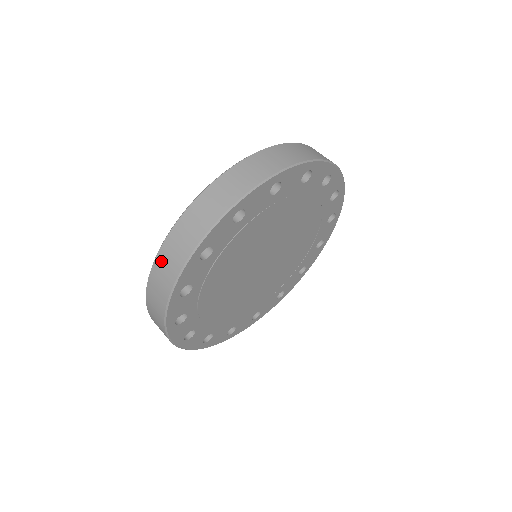
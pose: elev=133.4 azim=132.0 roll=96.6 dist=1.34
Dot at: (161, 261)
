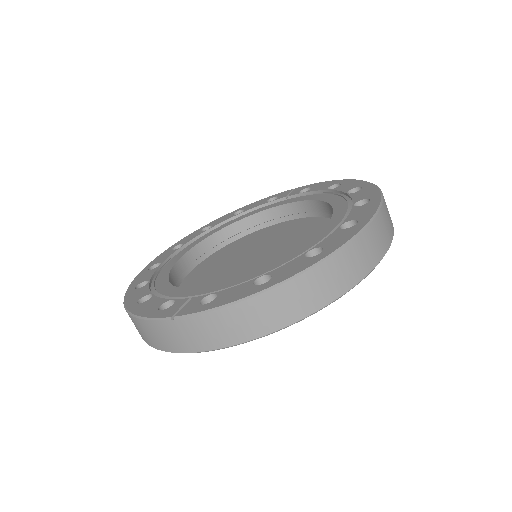
Dot at: (298, 288)
